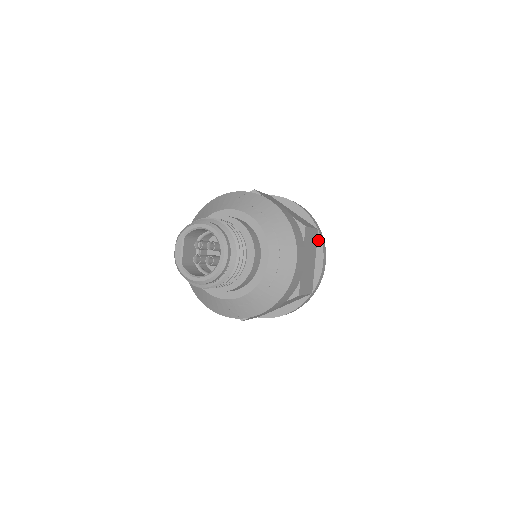
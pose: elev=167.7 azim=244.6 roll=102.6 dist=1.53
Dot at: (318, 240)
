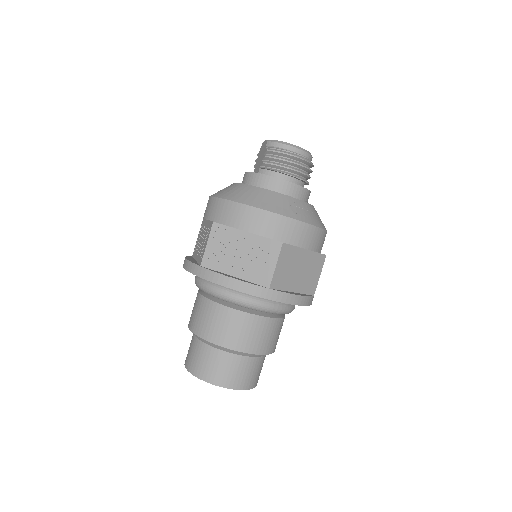
Dot at: occluded
